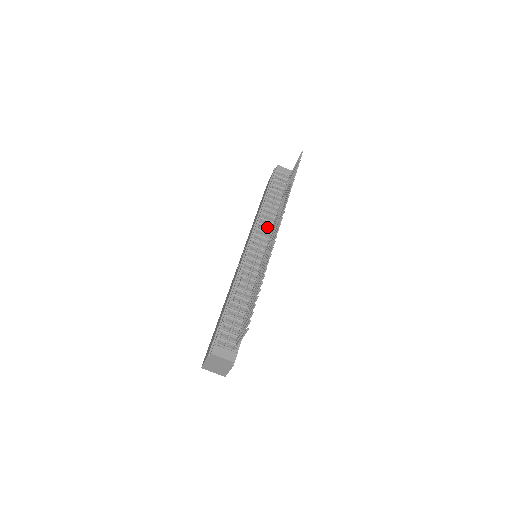
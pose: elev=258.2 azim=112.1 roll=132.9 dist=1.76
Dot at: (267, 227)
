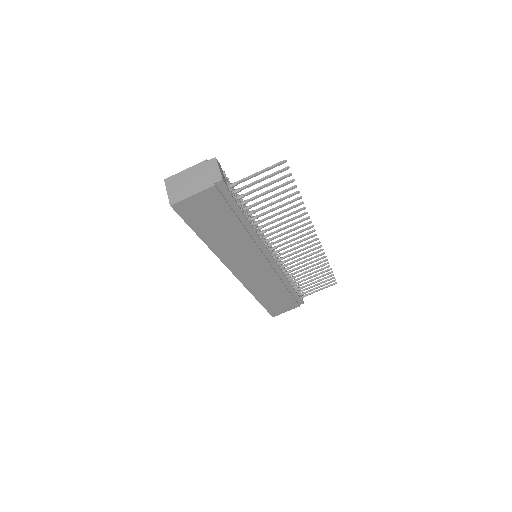
Dot at: occluded
